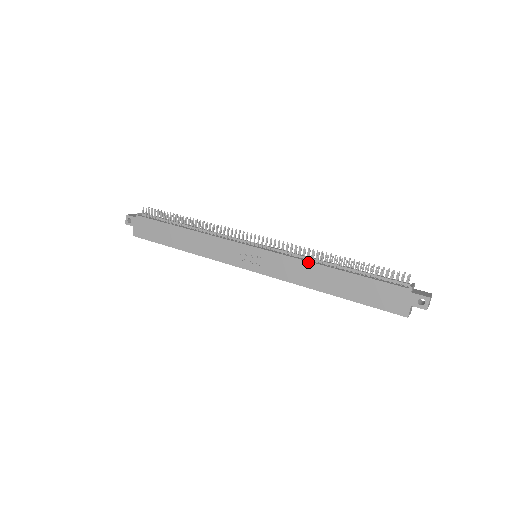
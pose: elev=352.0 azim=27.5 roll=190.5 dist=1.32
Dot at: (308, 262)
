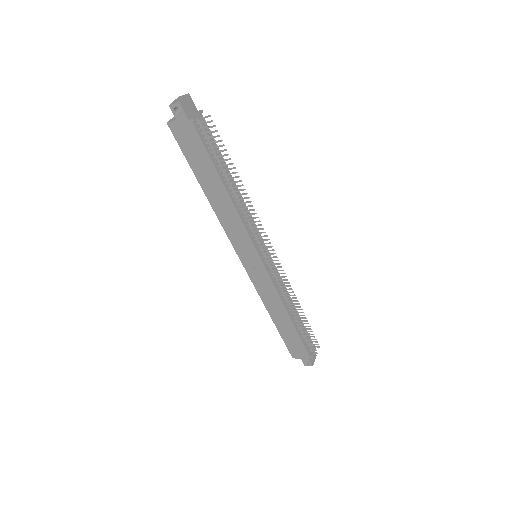
Dot at: (282, 302)
